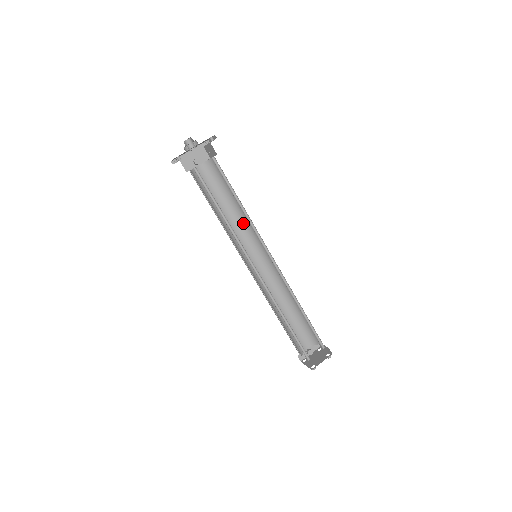
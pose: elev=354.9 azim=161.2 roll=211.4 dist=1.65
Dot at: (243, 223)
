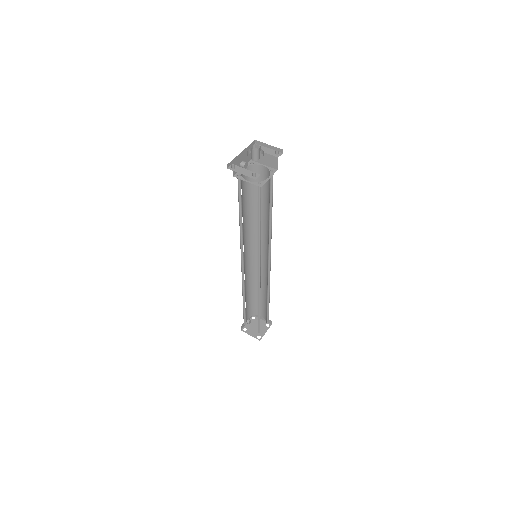
Dot at: (252, 224)
